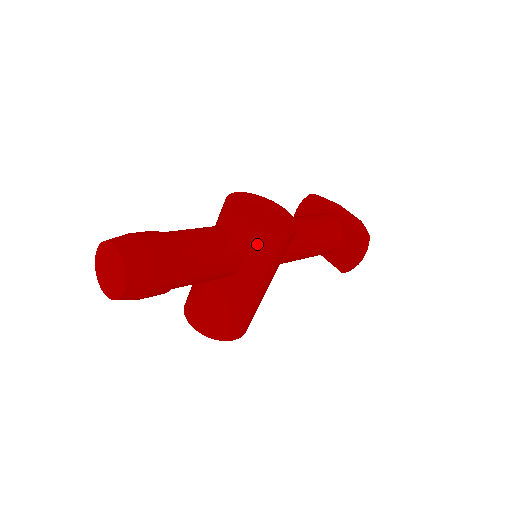
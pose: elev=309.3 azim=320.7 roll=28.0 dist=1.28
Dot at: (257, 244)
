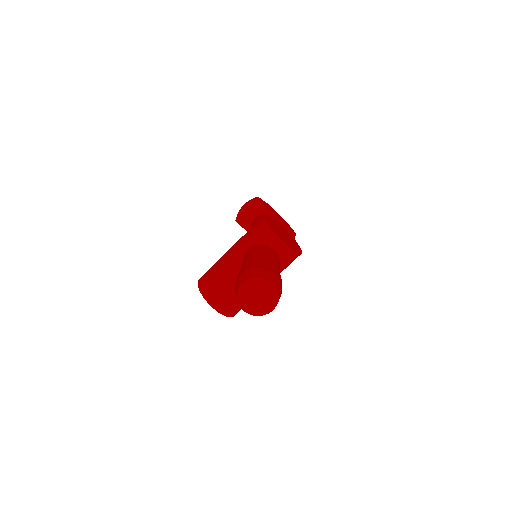
Dot at: (290, 260)
